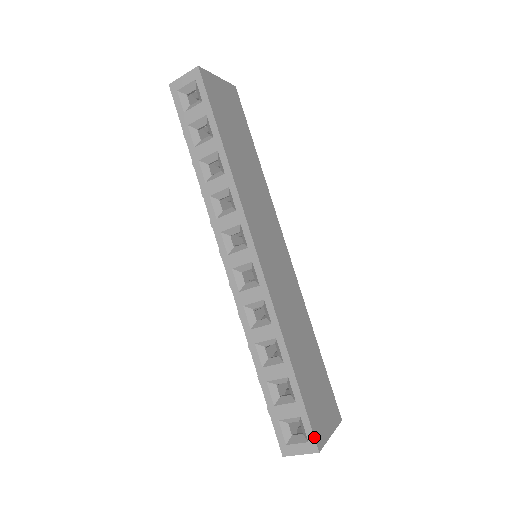
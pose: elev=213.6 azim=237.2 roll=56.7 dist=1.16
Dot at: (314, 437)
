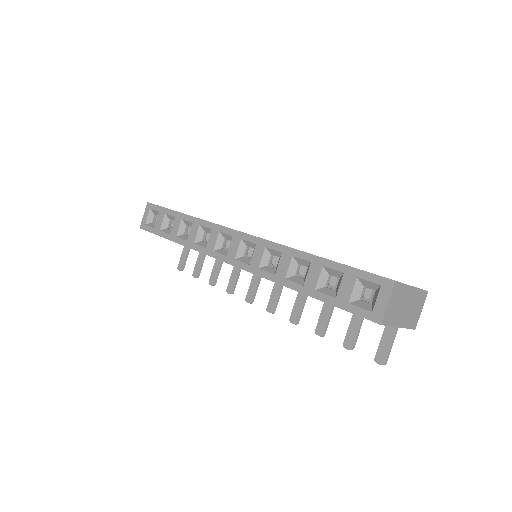
Dot at: (379, 276)
